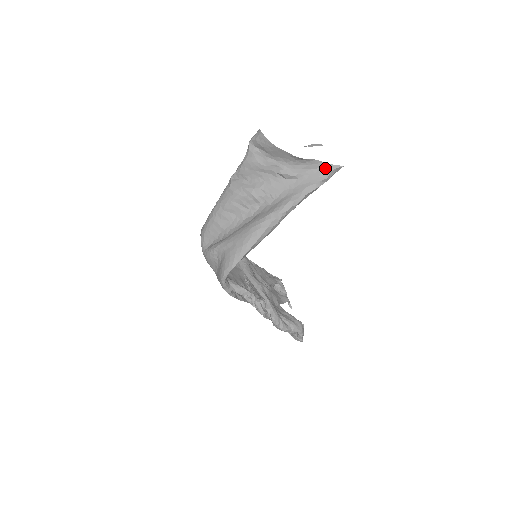
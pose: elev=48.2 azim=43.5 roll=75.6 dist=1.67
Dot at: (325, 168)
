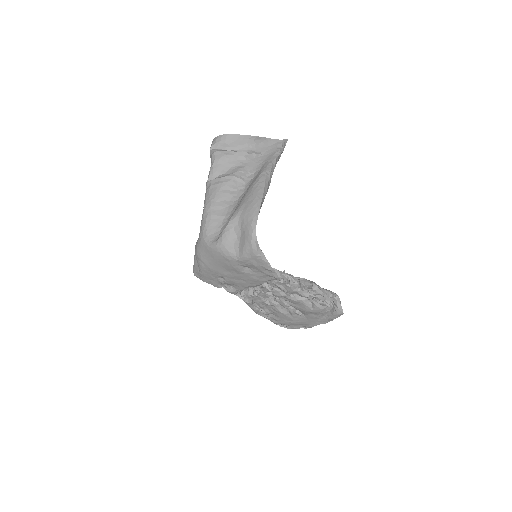
Dot at: (277, 143)
